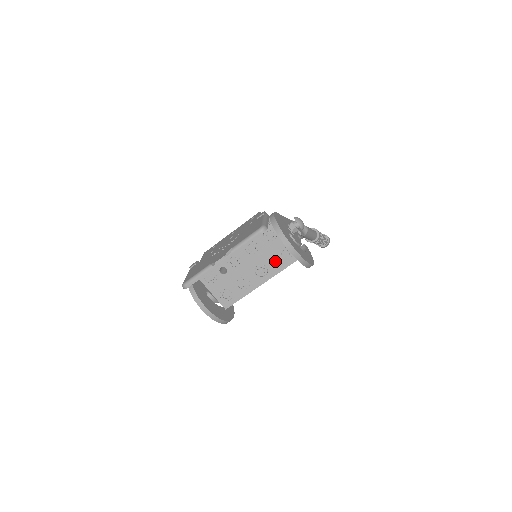
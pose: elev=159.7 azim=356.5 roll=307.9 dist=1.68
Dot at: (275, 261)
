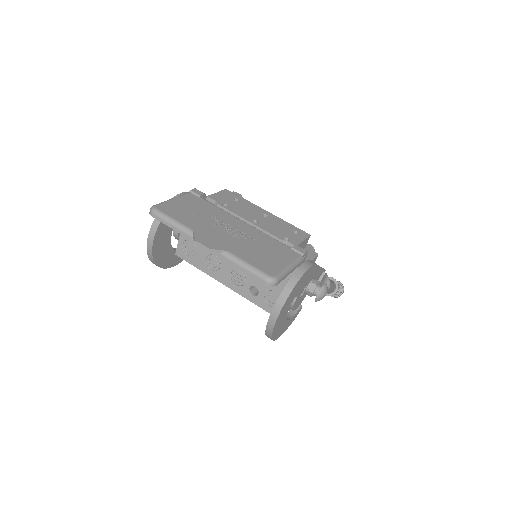
Dot at: occluded
